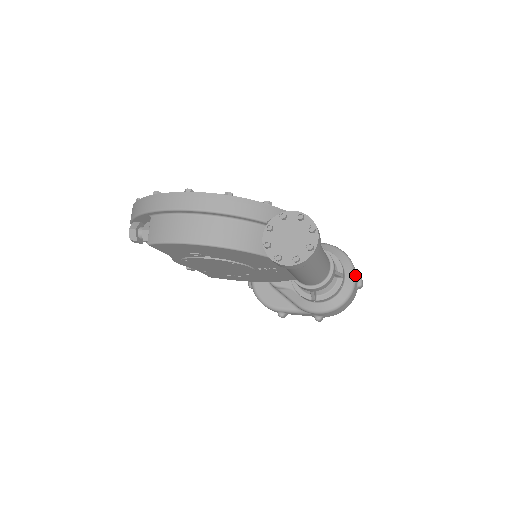
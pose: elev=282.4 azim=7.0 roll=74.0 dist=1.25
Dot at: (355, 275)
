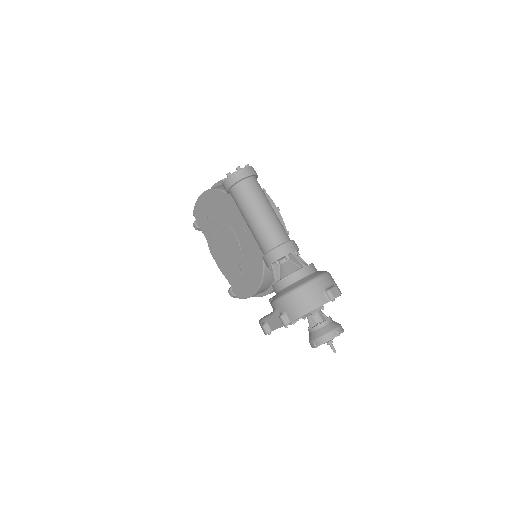
Dot at: (322, 276)
